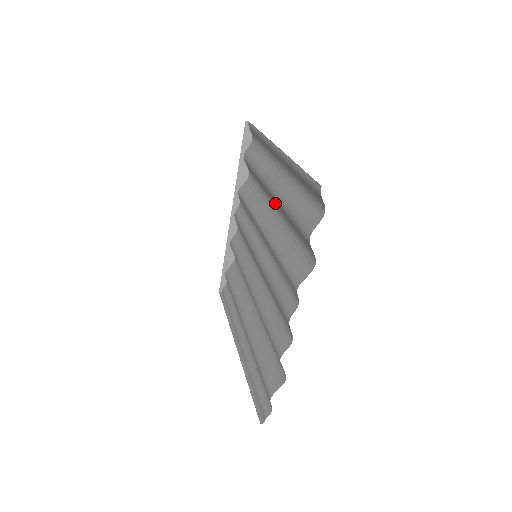
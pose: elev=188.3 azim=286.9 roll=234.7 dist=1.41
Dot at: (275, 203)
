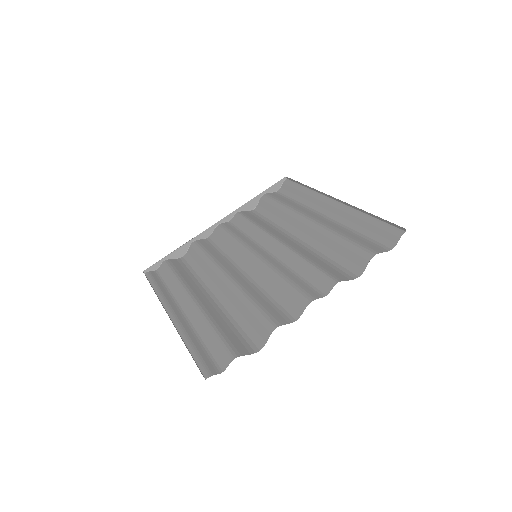
Dot at: (305, 232)
